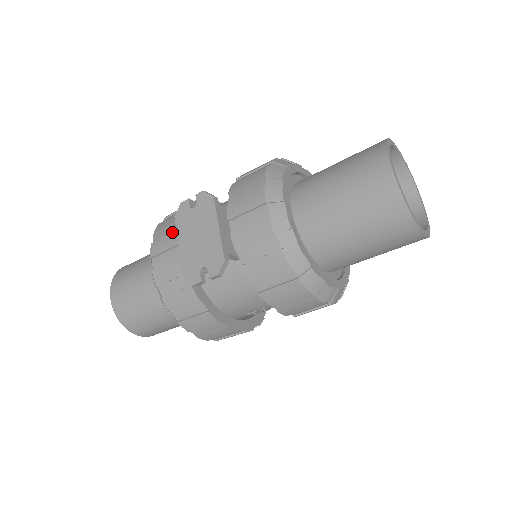
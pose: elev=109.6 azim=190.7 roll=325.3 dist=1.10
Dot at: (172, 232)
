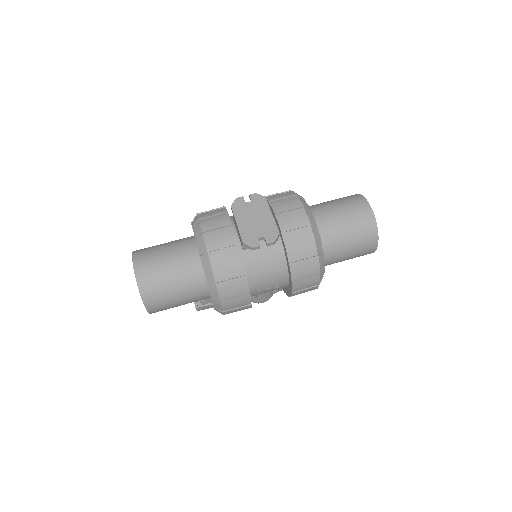
Dot at: (222, 218)
